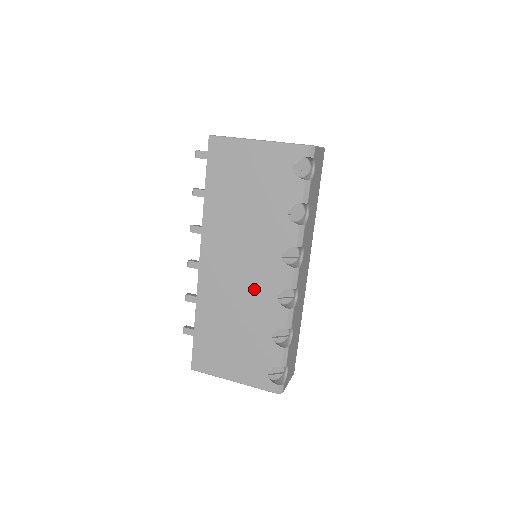
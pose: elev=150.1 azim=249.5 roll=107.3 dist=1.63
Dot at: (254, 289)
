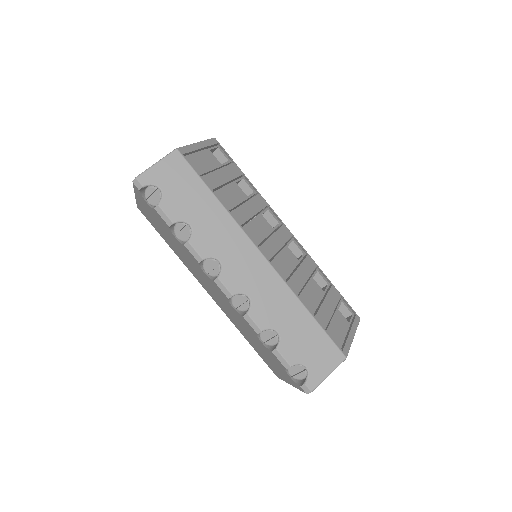
Dot at: (227, 306)
